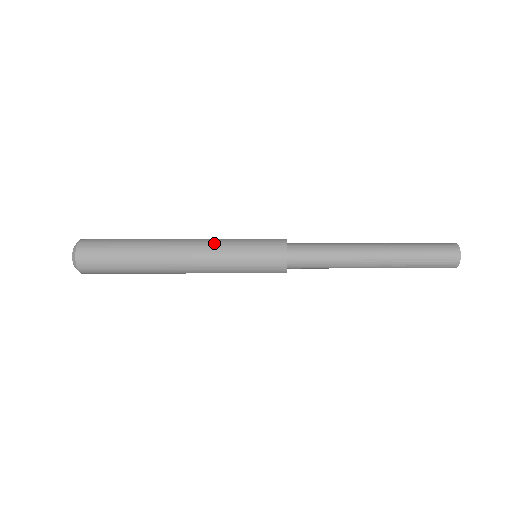
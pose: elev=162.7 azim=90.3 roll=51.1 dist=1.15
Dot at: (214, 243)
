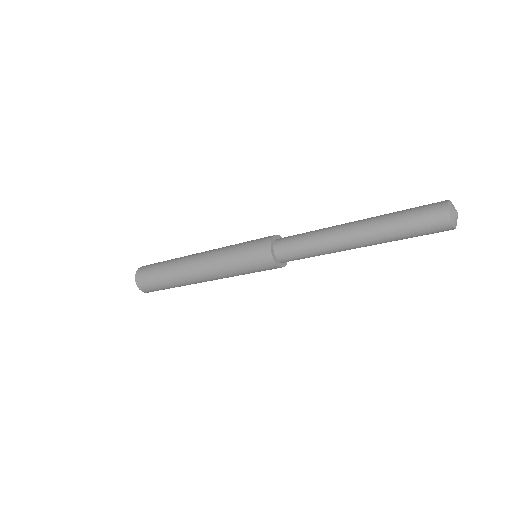
Dot at: occluded
